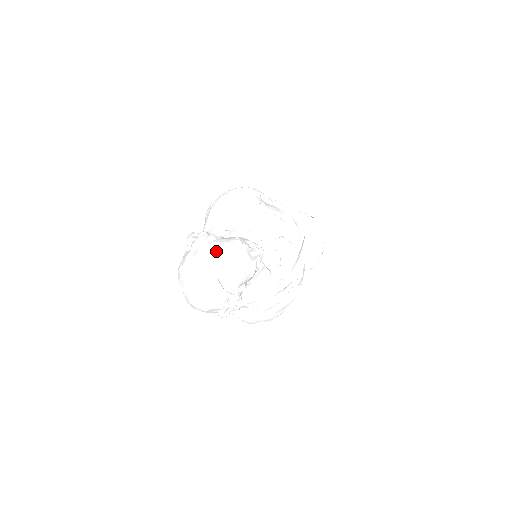
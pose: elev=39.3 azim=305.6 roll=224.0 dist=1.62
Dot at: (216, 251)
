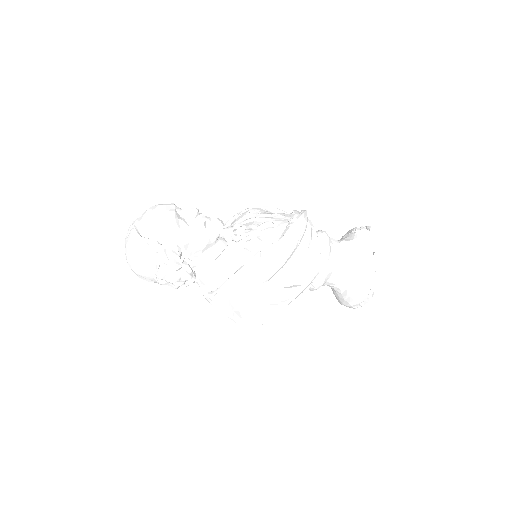
Dot at: occluded
